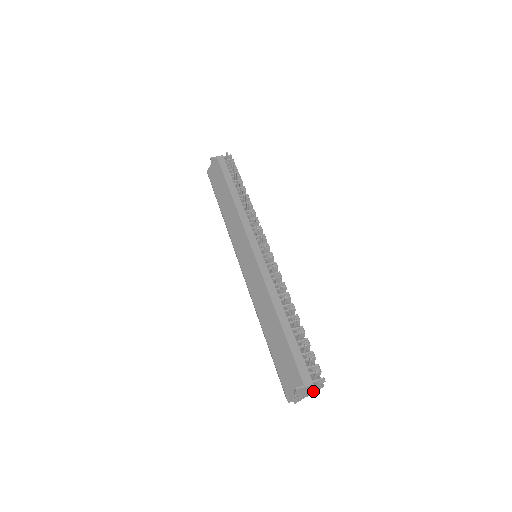
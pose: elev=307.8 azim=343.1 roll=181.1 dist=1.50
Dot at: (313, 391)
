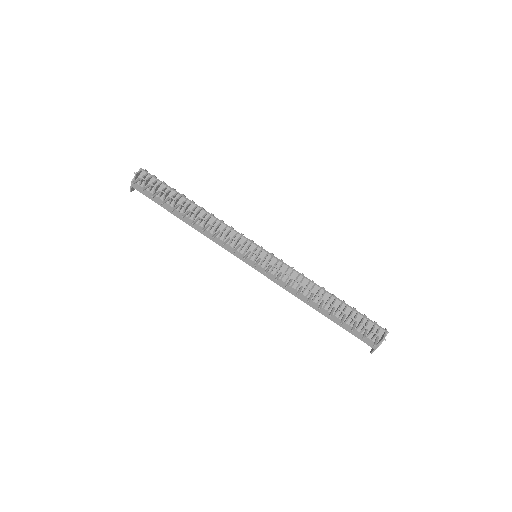
Dot at: occluded
